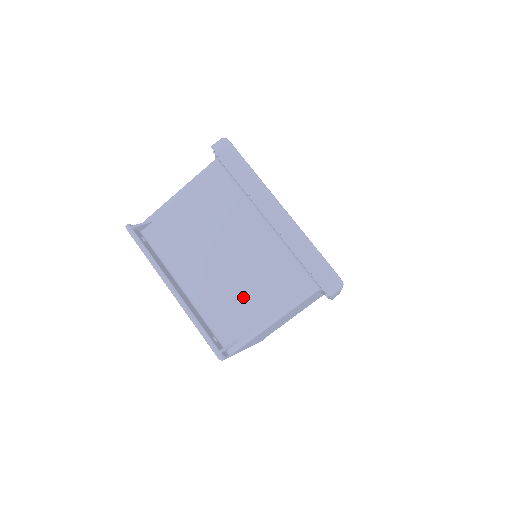
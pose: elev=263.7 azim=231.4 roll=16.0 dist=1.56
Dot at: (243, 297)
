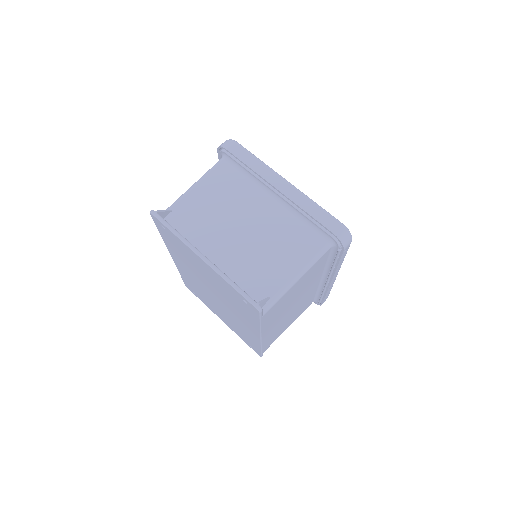
Dot at: (267, 261)
